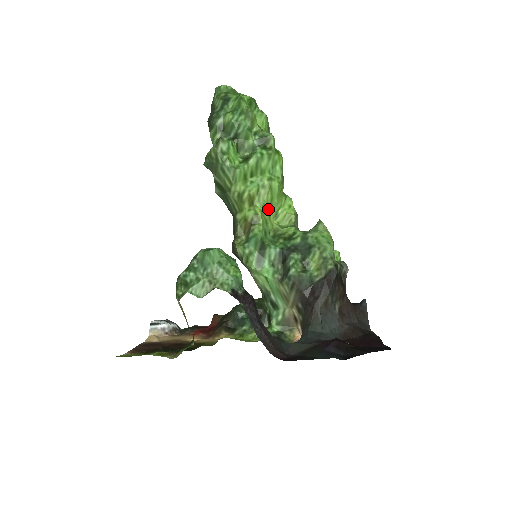
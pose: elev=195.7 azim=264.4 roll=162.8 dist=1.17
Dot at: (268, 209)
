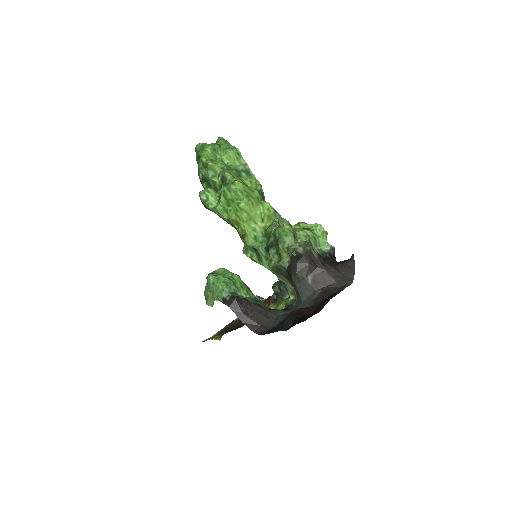
Dot at: (251, 220)
